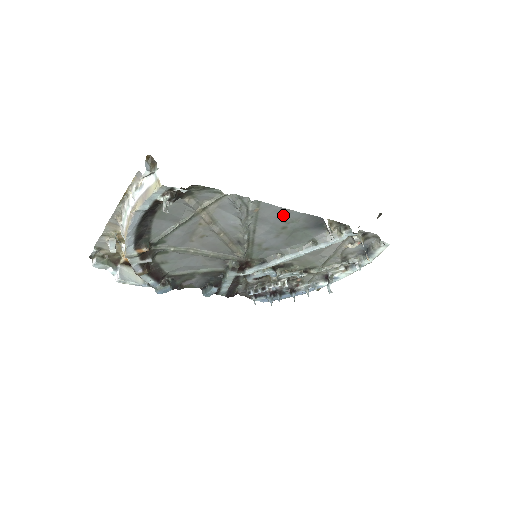
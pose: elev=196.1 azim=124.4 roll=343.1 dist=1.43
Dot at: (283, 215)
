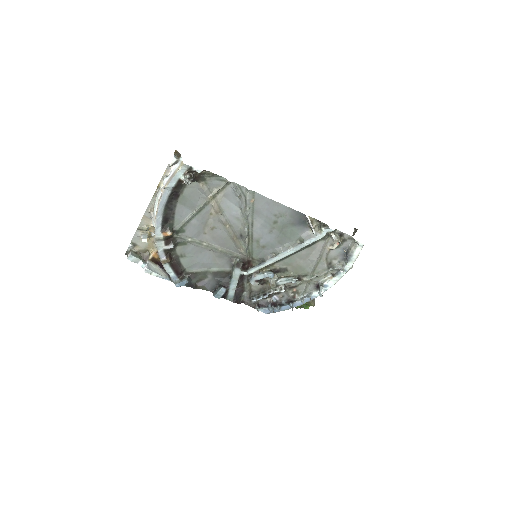
Dot at: (273, 208)
